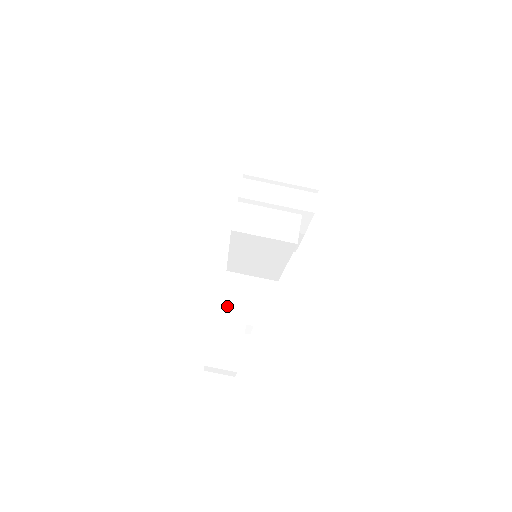
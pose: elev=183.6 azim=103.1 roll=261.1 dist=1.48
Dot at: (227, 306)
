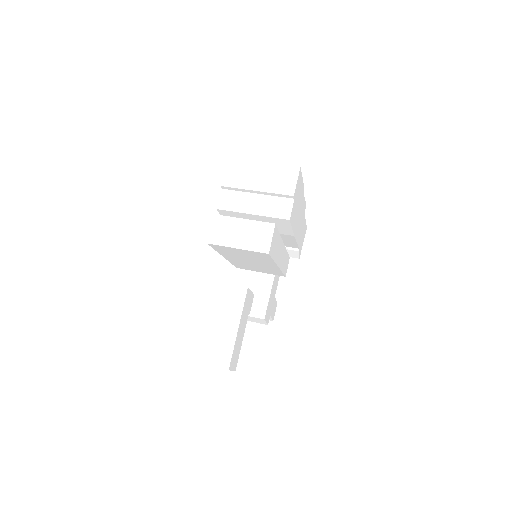
Dot at: (222, 308)
